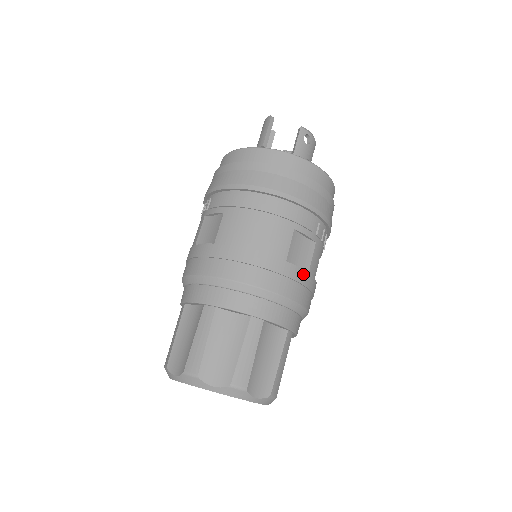
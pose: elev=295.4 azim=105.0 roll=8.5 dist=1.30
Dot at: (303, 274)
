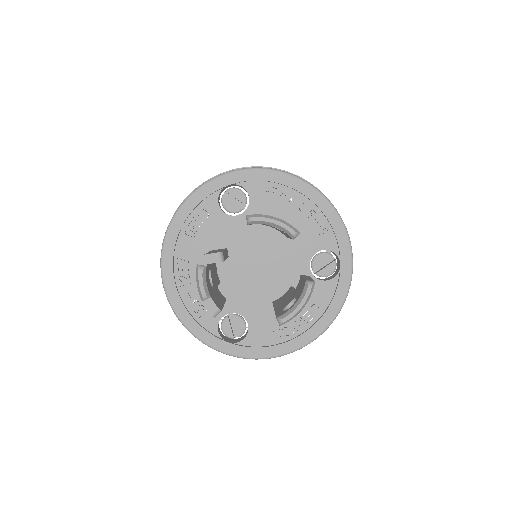
Dot at: occluded
